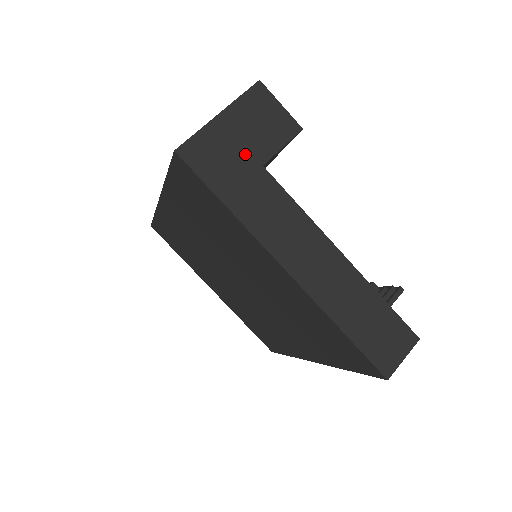
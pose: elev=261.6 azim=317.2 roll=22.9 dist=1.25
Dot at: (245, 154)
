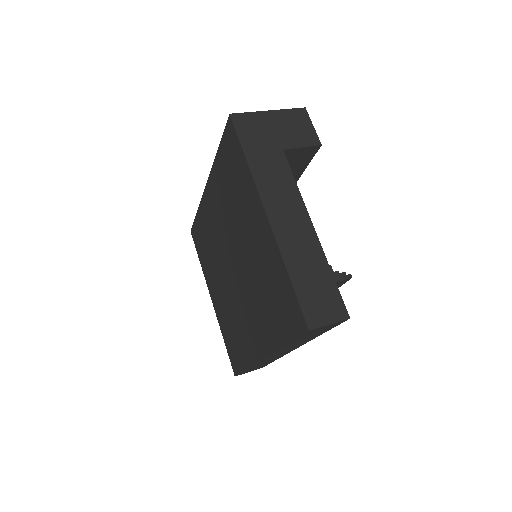
Dot at: (274, 138)
